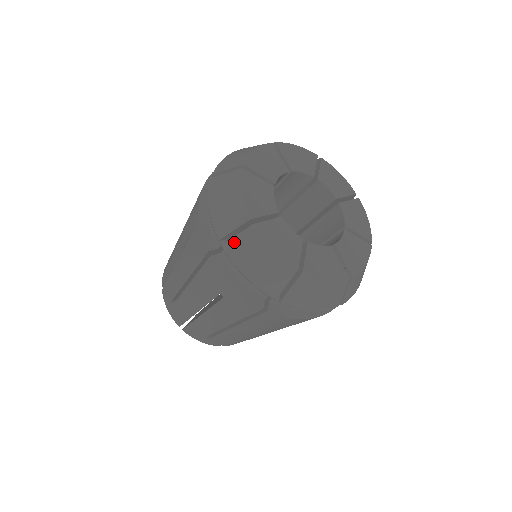
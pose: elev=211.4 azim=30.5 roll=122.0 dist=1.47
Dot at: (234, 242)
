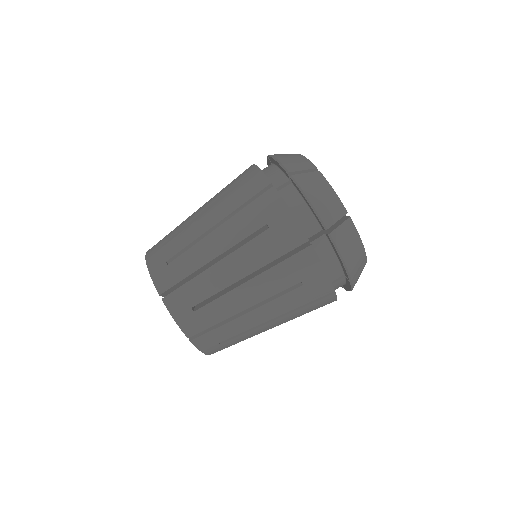
Dot at: (280, 154)
